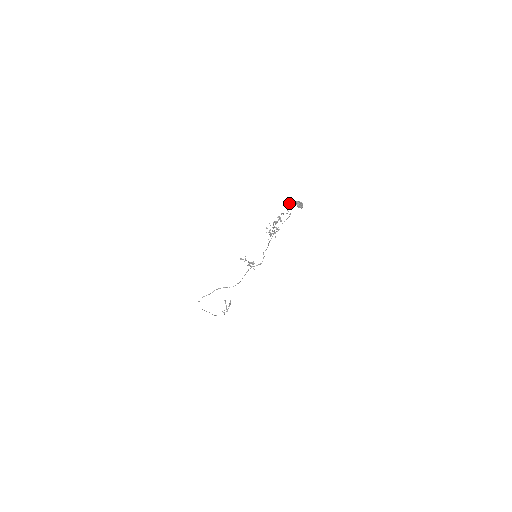
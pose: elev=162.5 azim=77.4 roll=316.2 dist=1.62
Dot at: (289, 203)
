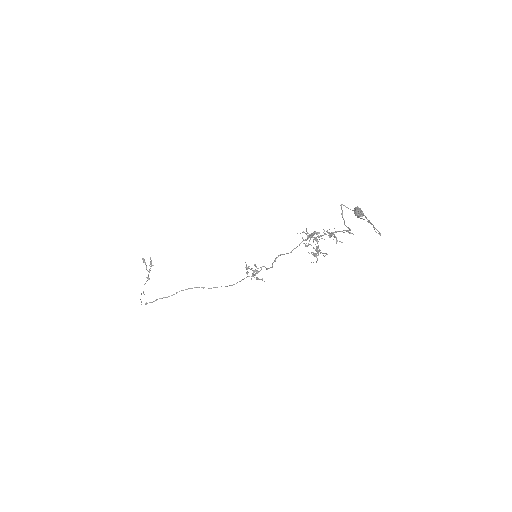
Dot at: (341, 208)
